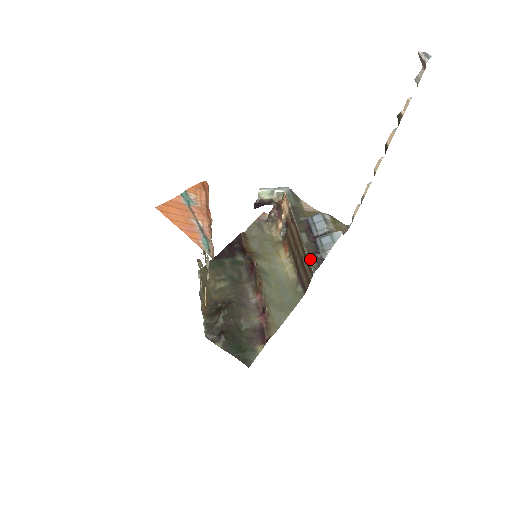
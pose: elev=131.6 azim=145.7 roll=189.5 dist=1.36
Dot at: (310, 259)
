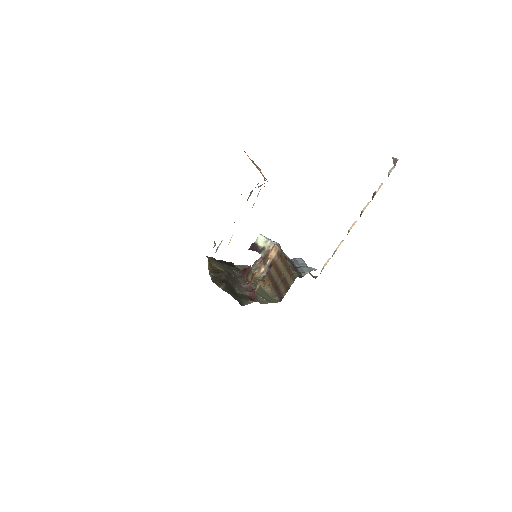
Dot at: (294, 271)
